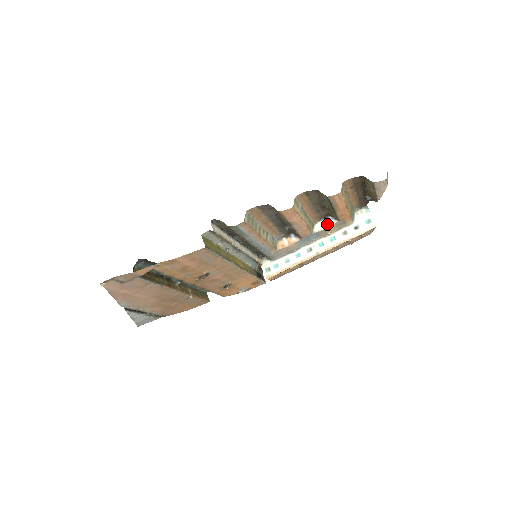
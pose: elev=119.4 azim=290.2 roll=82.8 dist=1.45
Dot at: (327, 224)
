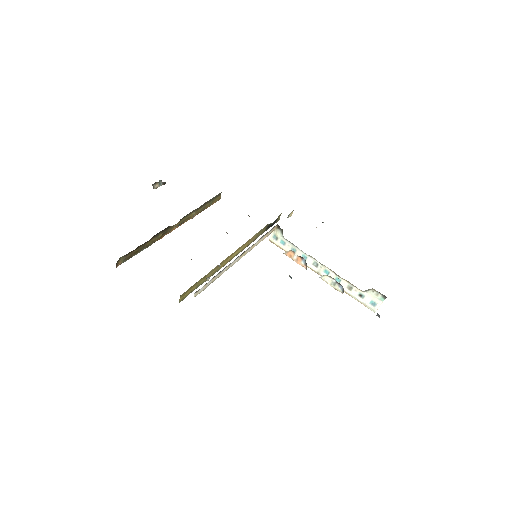
Dot at: (334, 286)
